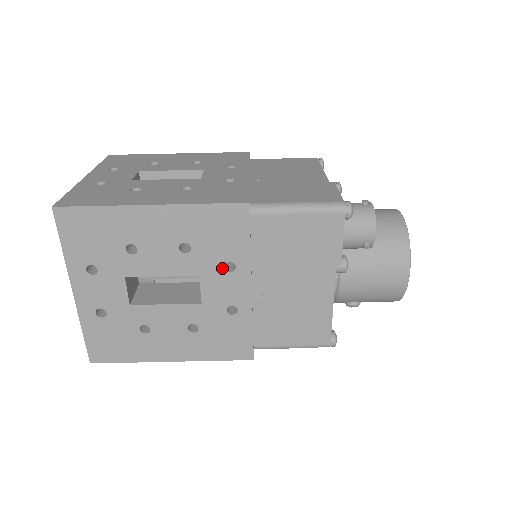
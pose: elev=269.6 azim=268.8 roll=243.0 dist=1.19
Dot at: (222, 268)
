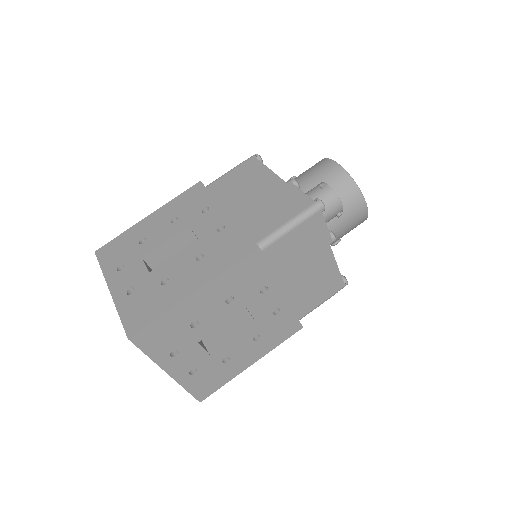
Dot at: (259, 294)
